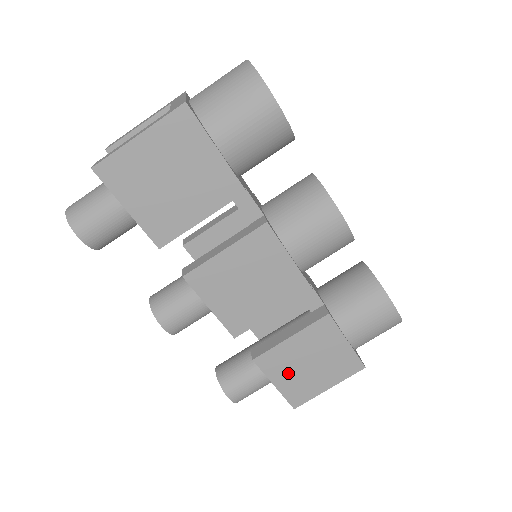
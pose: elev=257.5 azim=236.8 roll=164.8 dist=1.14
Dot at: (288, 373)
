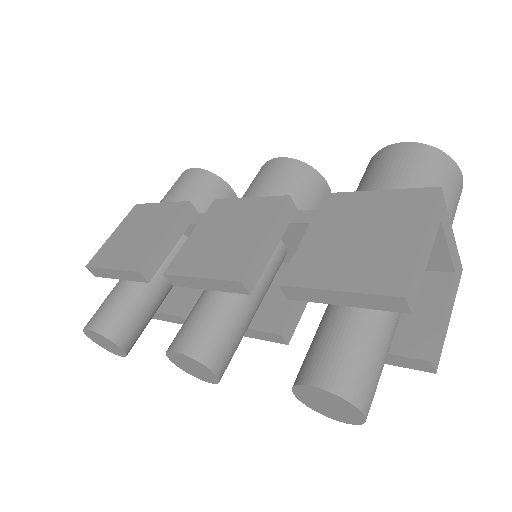
Dot at: (340, 265)
